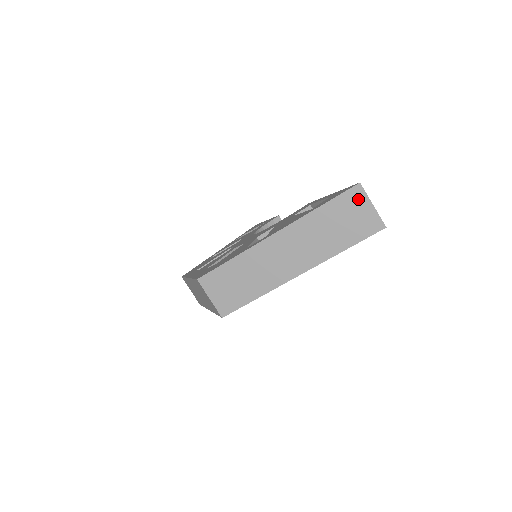
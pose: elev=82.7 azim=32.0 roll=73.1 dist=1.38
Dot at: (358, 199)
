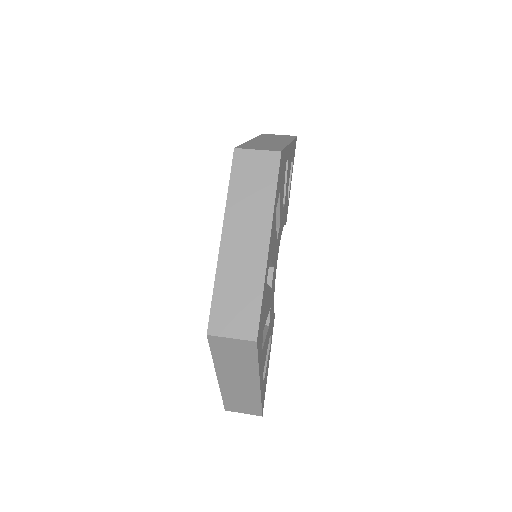
Dot at: occluded
